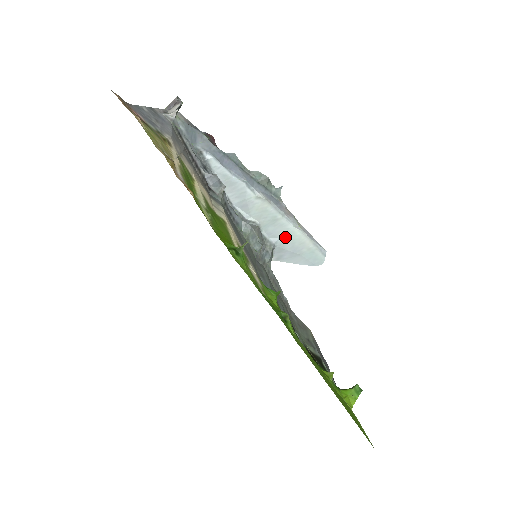
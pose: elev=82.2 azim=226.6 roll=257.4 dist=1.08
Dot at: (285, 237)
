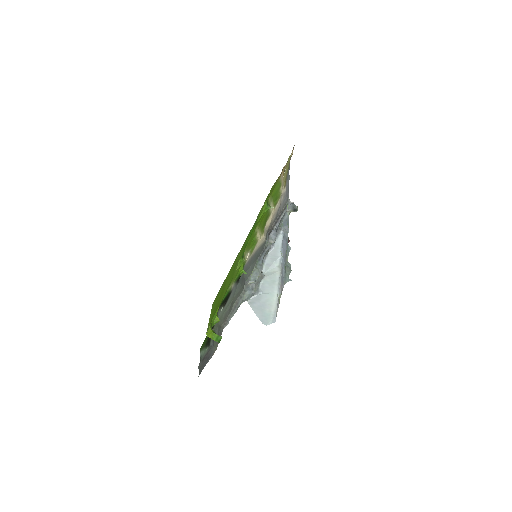
Dot at: (267, 294)
